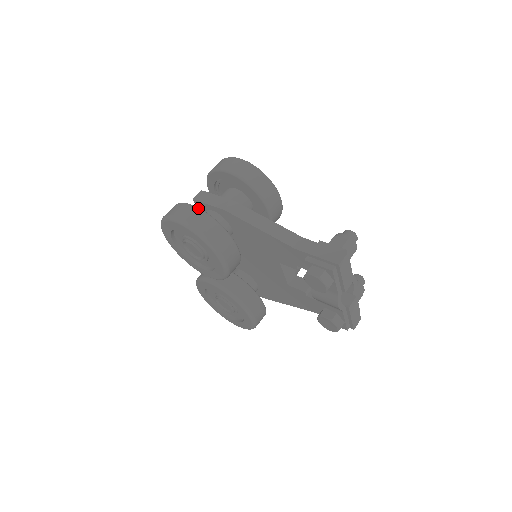
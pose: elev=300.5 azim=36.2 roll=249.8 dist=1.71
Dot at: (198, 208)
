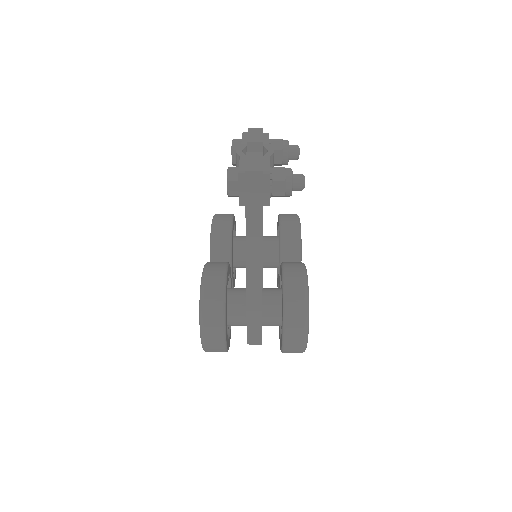
Dot at: occluded
